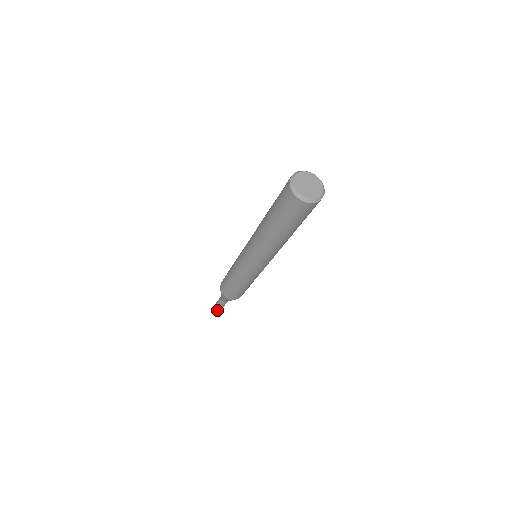
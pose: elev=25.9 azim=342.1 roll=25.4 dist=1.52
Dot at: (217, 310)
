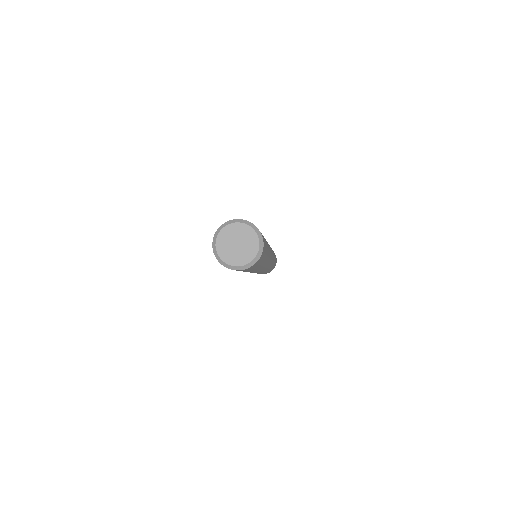
Dot at: occluded
